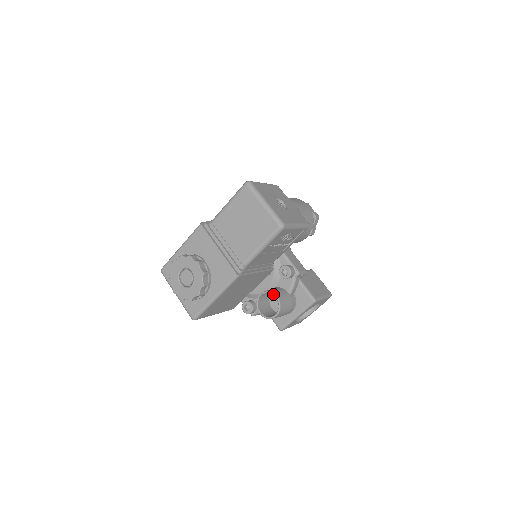
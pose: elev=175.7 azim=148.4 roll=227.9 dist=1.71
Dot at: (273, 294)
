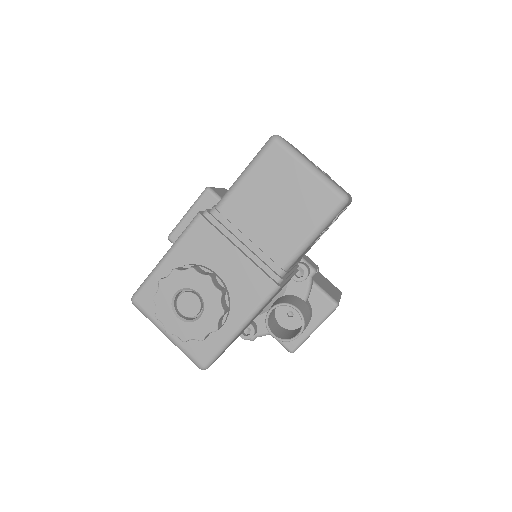
Dot at: (291, 306)
